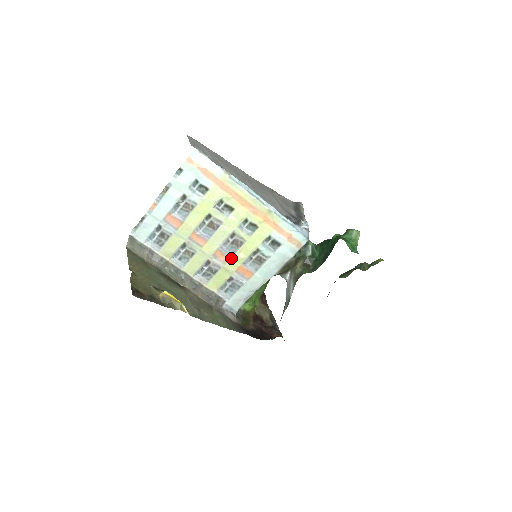
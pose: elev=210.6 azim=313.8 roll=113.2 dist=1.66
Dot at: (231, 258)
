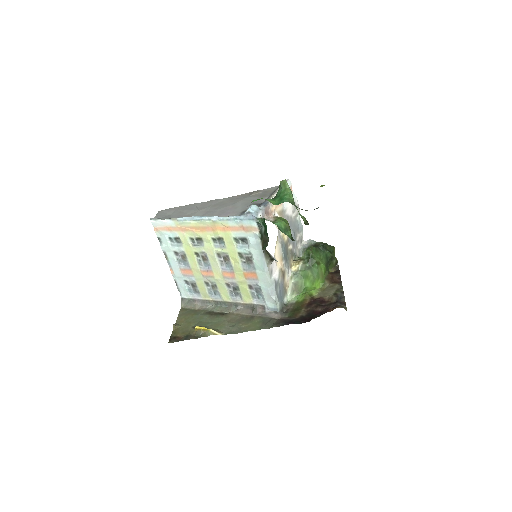
Dot at: (234, 272)
